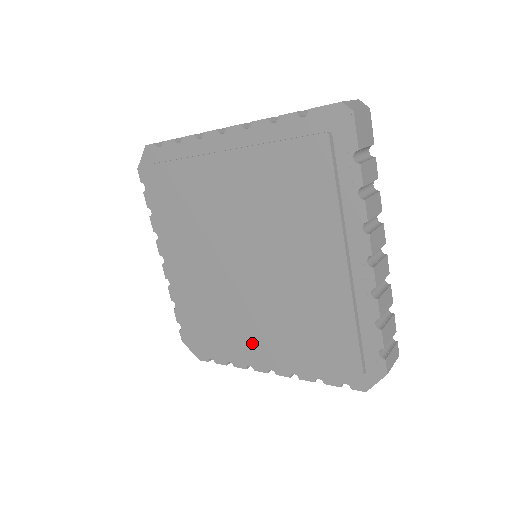
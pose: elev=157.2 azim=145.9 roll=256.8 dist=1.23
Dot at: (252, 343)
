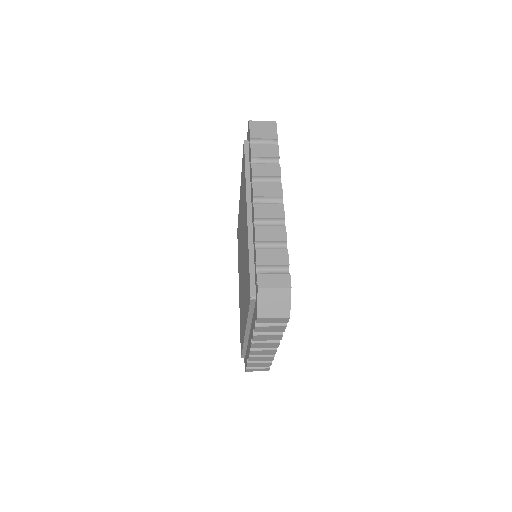
Dot at: occluded
